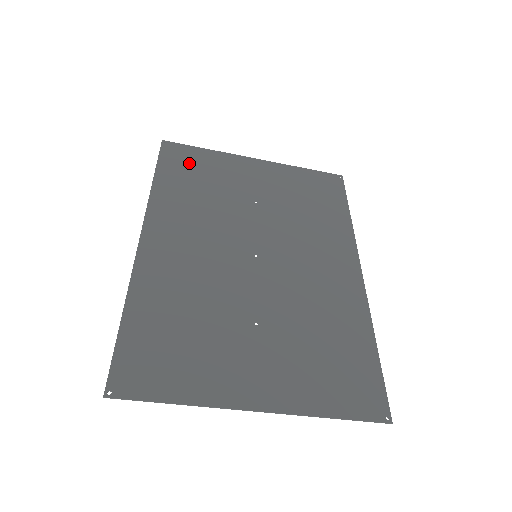
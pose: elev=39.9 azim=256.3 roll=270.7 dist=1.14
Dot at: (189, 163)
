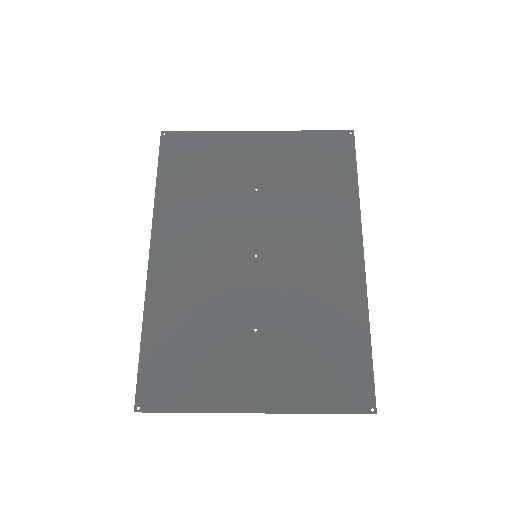
Dot at: (189, 155)
